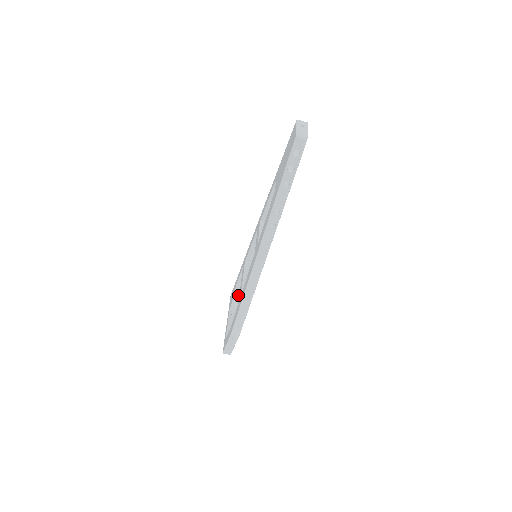
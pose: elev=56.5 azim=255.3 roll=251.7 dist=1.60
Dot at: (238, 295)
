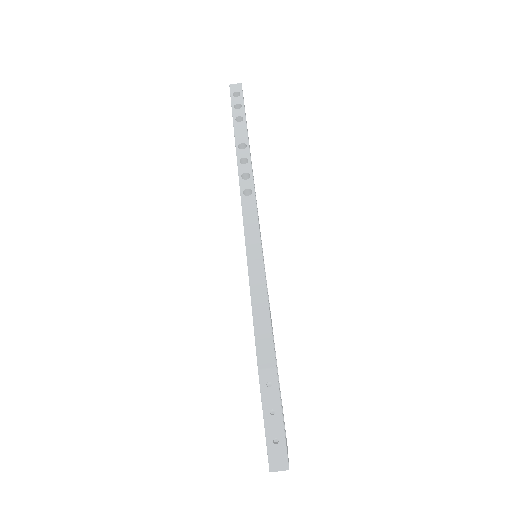
Dot at: occluded
